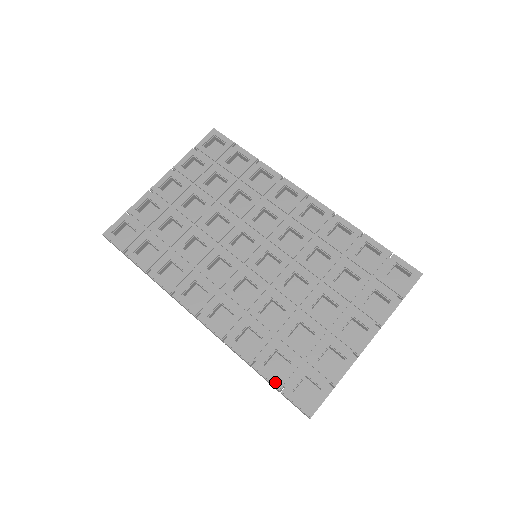
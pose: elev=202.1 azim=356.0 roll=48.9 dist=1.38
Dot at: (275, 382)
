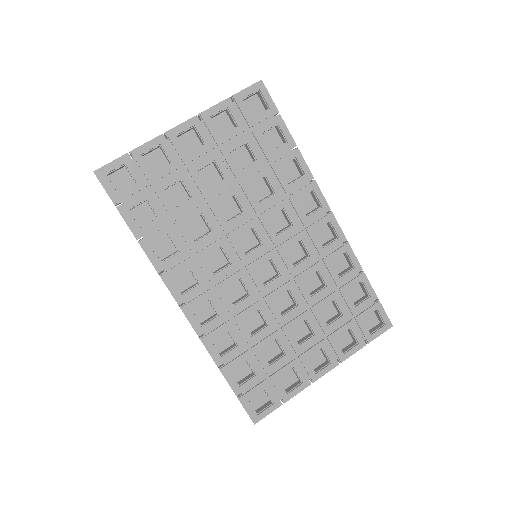
Dot at: (235, 388)
